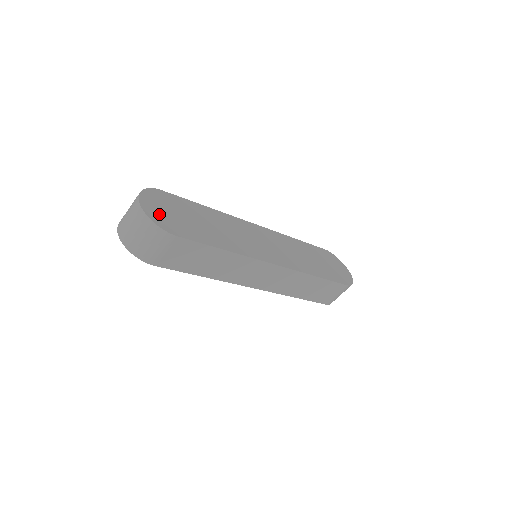
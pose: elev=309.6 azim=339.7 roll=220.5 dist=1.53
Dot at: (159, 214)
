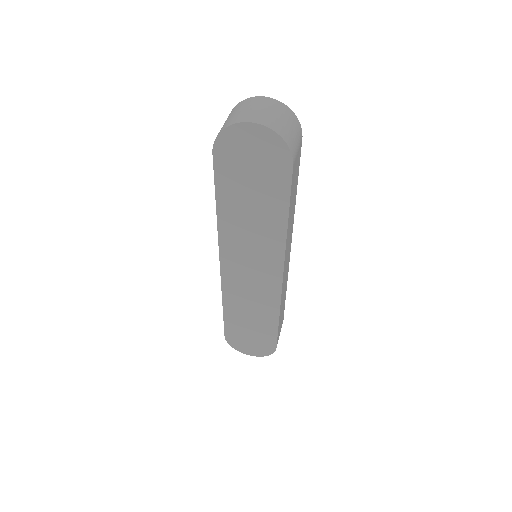
Dot at: occluded
